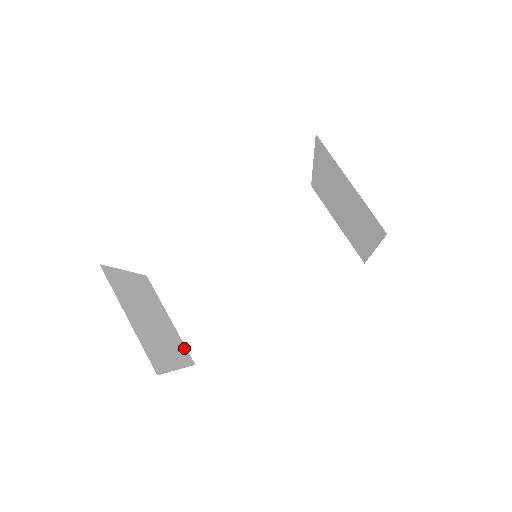
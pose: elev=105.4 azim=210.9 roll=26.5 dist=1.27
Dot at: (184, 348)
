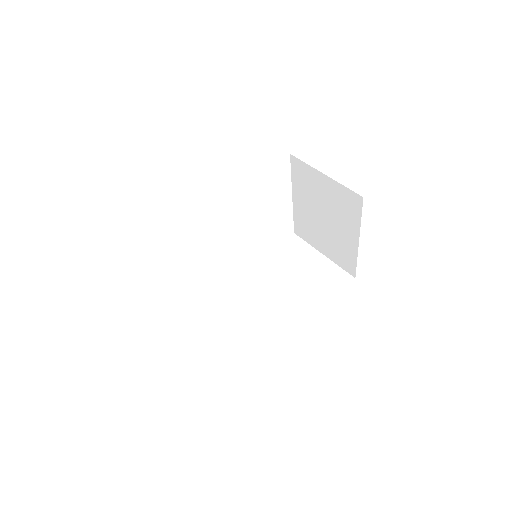
Dot at: (195, 357)
